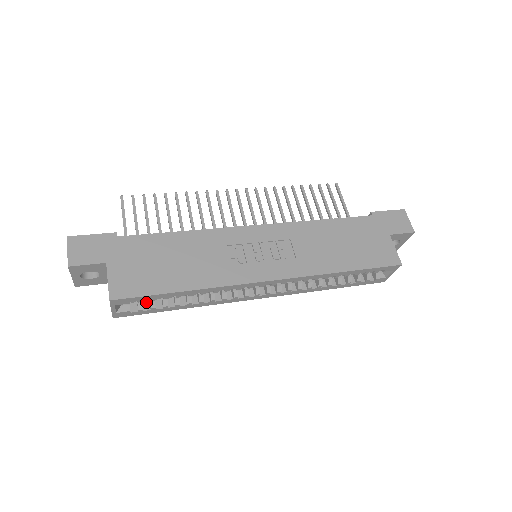
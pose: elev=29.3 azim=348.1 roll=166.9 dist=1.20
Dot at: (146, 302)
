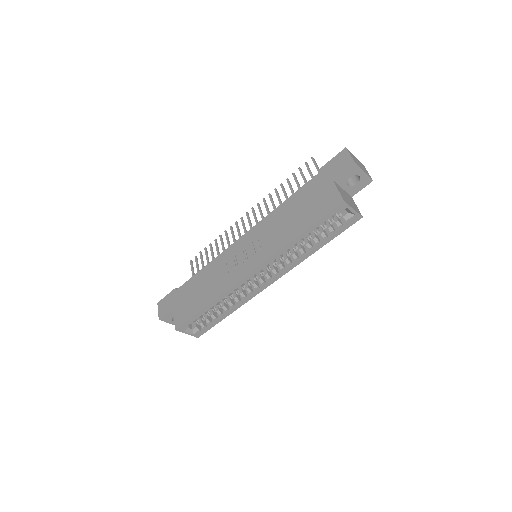
Dot at: occluded
